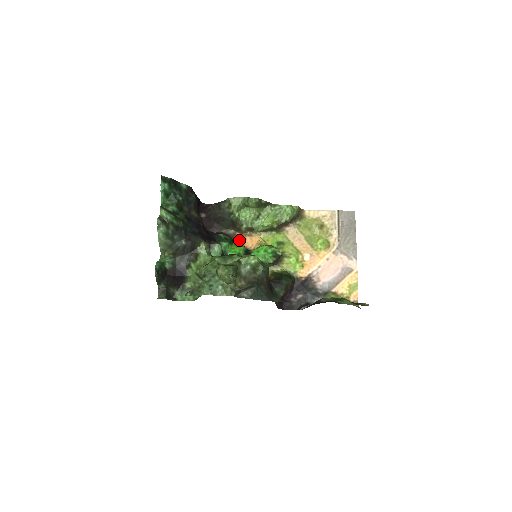
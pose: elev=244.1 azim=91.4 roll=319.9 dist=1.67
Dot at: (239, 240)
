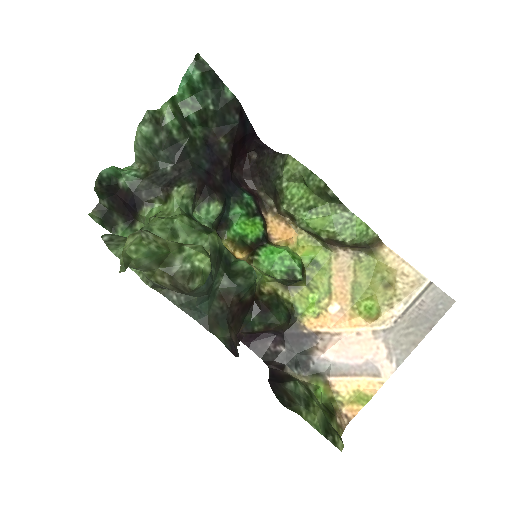
Dot at: (270, 219)
